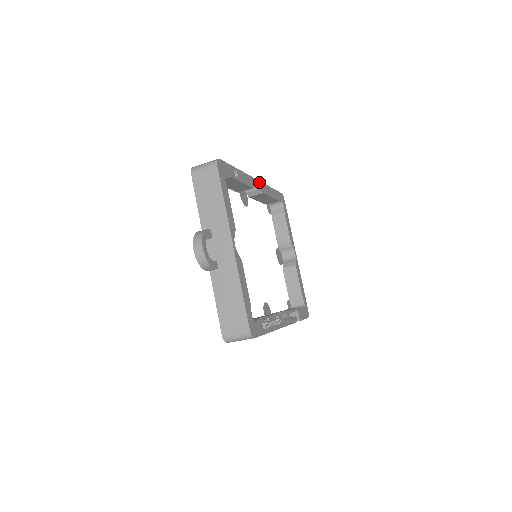
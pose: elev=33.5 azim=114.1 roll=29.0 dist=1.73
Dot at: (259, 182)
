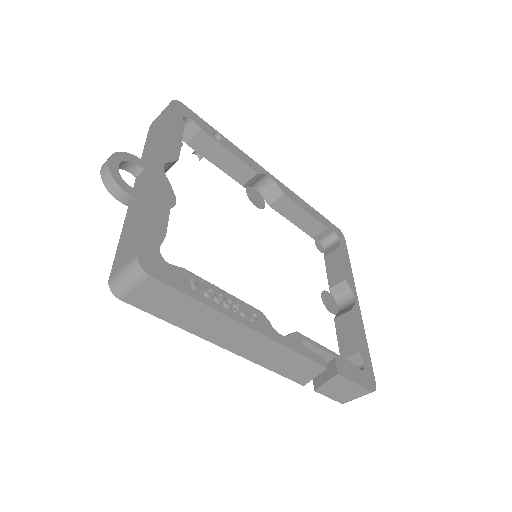
Dot at: (278, 182)
